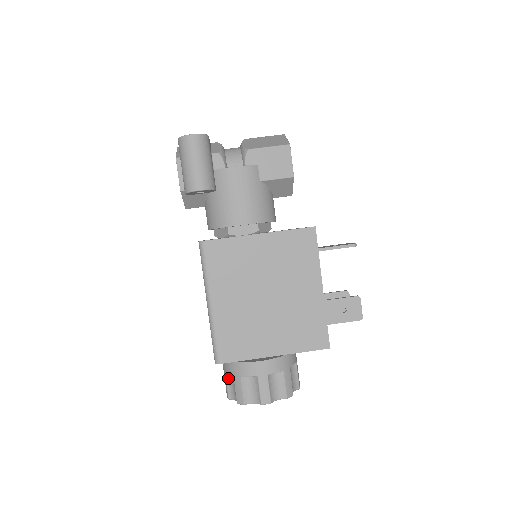
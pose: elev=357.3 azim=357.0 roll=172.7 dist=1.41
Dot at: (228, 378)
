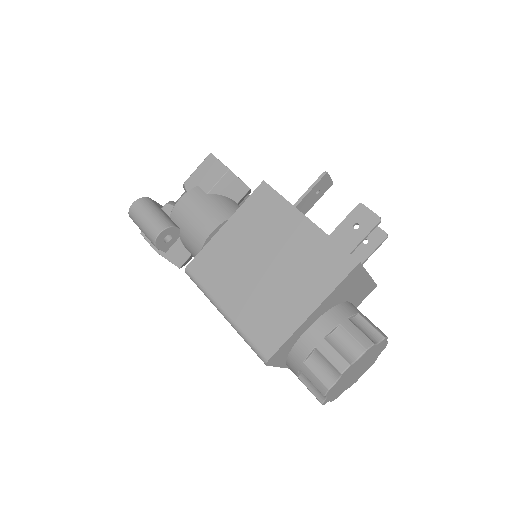
Dot at: (304, 381)
